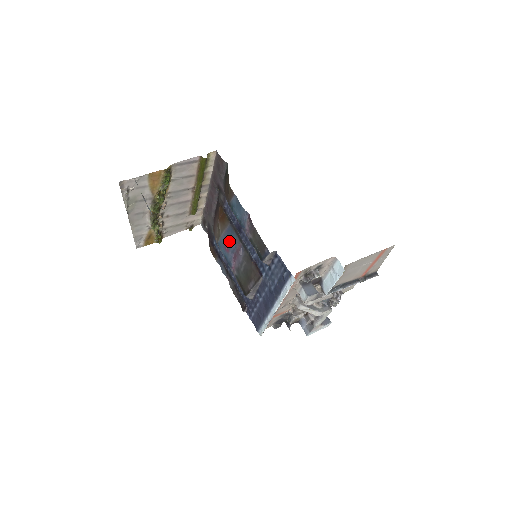
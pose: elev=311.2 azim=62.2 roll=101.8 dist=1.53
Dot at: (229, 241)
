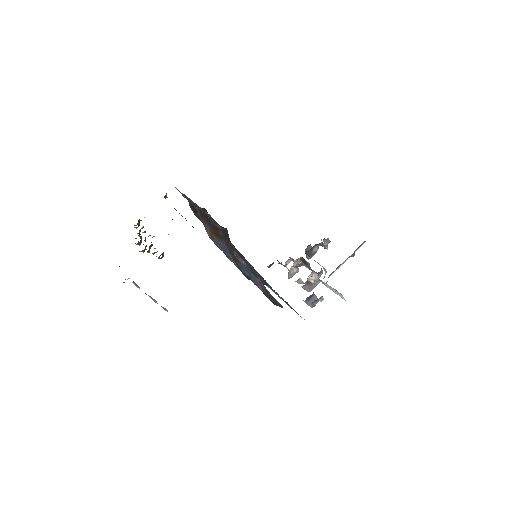
Dot at: (227, 249)
